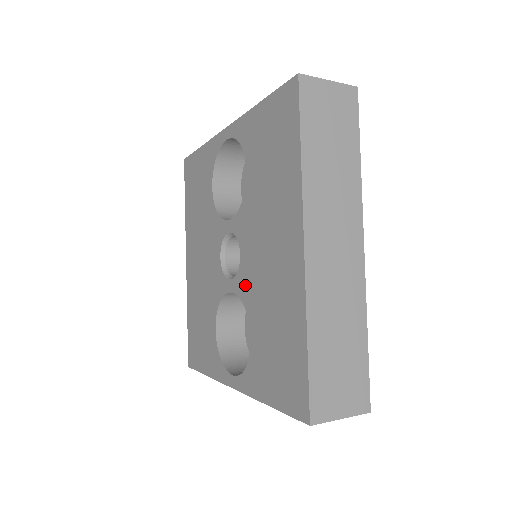
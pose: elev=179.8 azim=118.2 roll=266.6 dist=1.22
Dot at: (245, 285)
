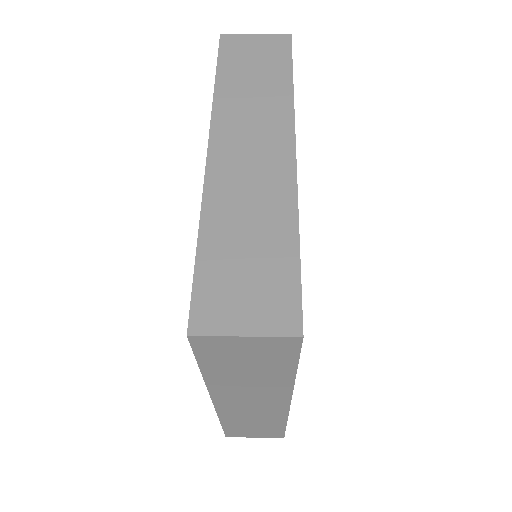
Dot at: occluded
